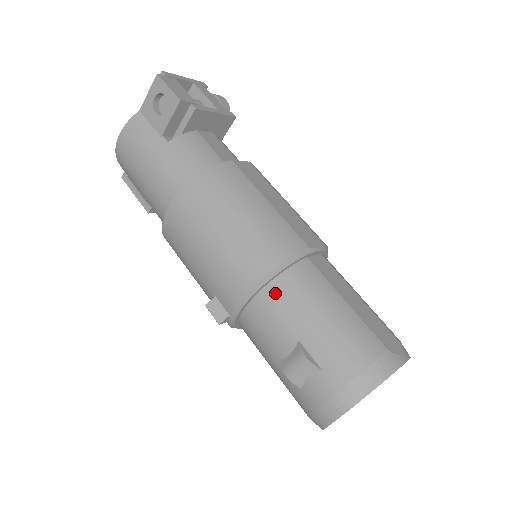
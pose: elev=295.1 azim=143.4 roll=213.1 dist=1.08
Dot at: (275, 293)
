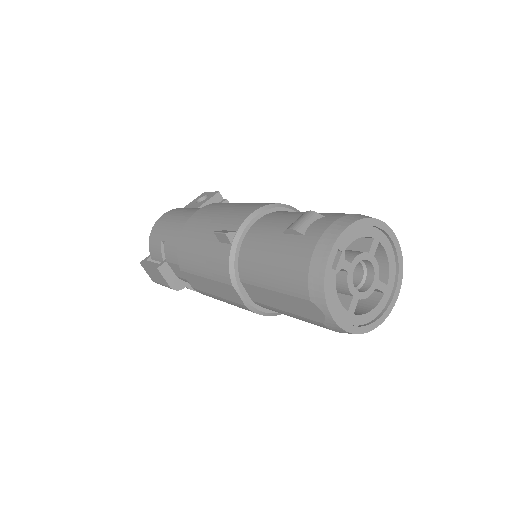
Dot at: (281, 212)
